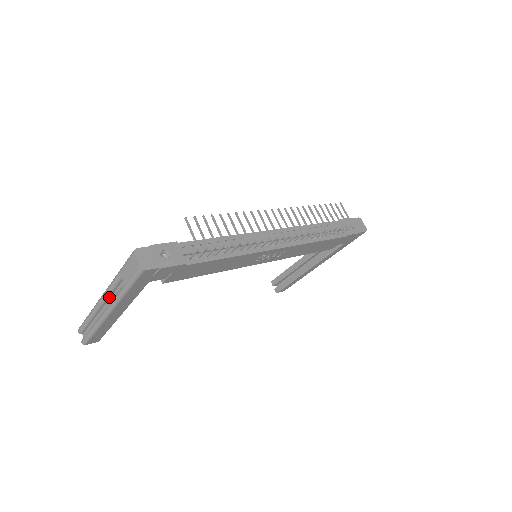
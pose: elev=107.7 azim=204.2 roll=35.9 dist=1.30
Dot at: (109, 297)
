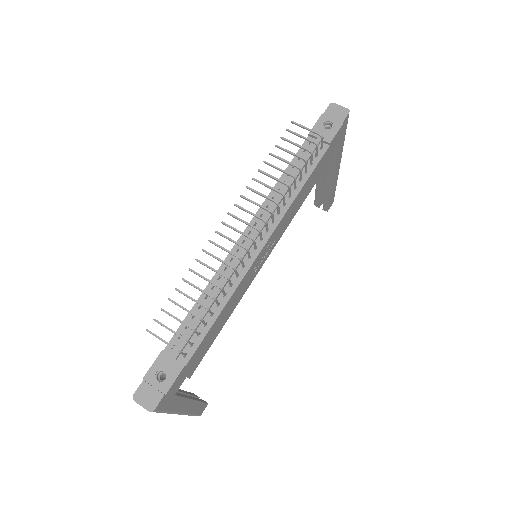
Dot at: occluded
